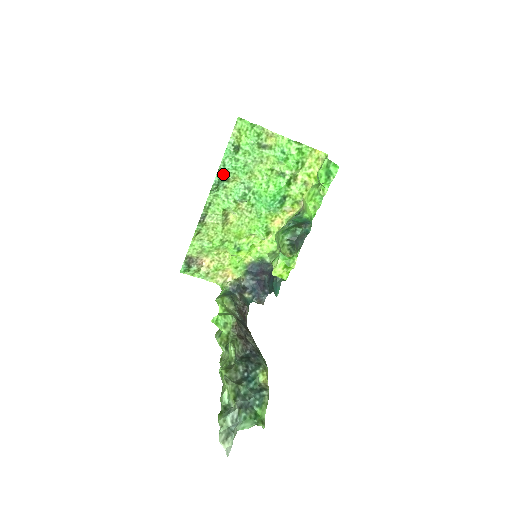
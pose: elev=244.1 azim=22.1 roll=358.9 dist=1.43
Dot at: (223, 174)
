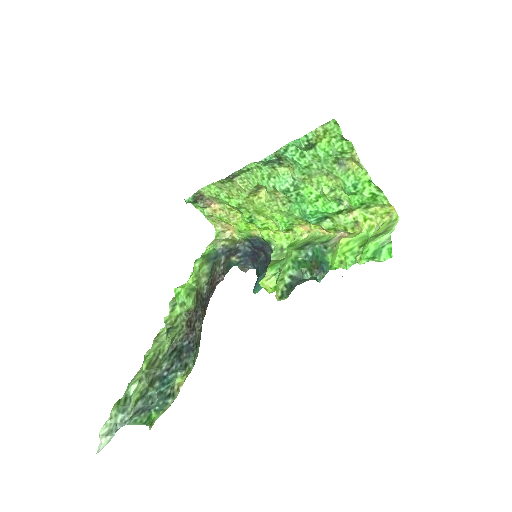
Dot at: (279, 157)
